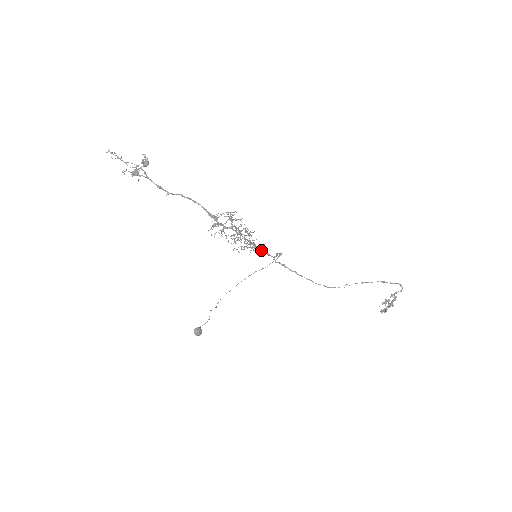
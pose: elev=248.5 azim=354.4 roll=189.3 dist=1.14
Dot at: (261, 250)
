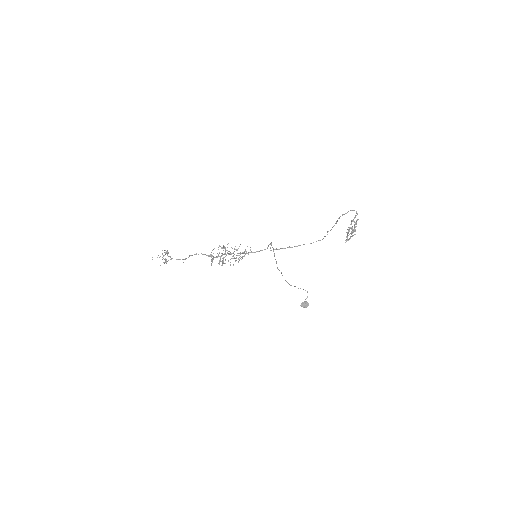
Dot at: (252, 252)
